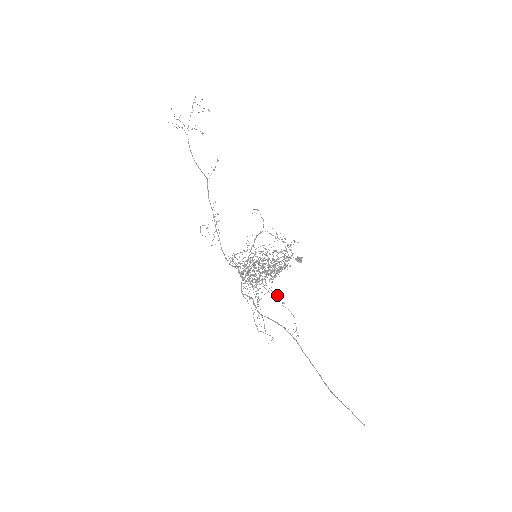
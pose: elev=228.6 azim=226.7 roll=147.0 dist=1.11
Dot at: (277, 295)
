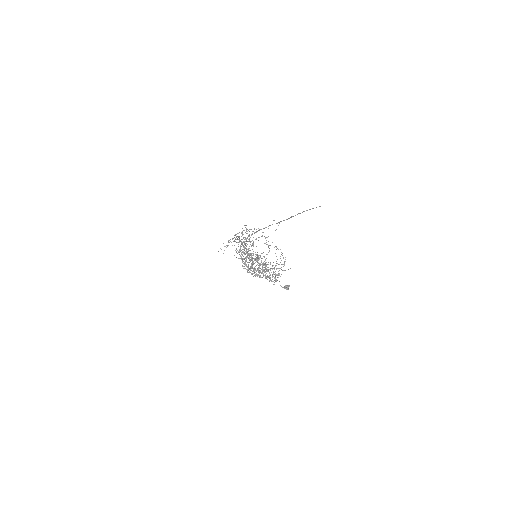
Dot at: occluded
